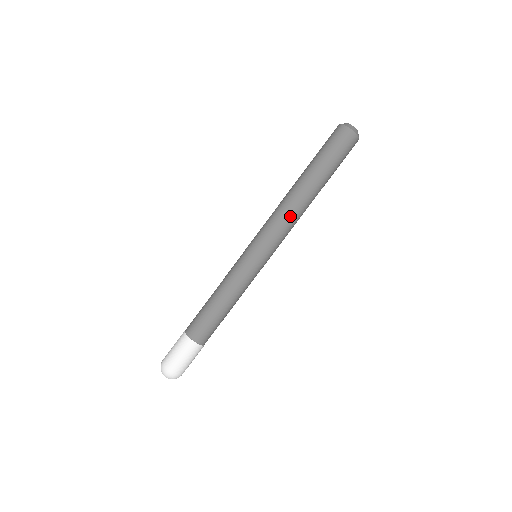
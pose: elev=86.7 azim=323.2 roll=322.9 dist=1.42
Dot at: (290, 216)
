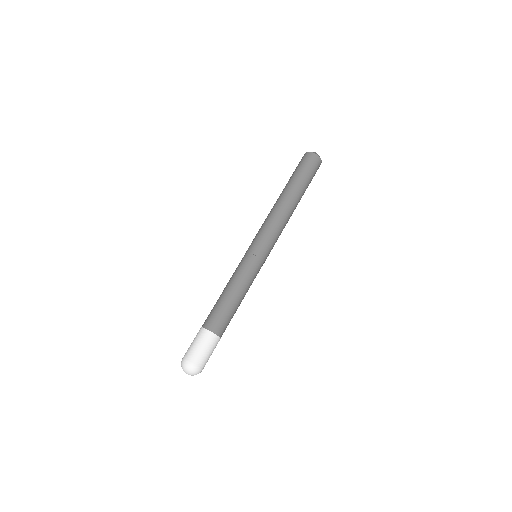
Dot at: (270, 215)
